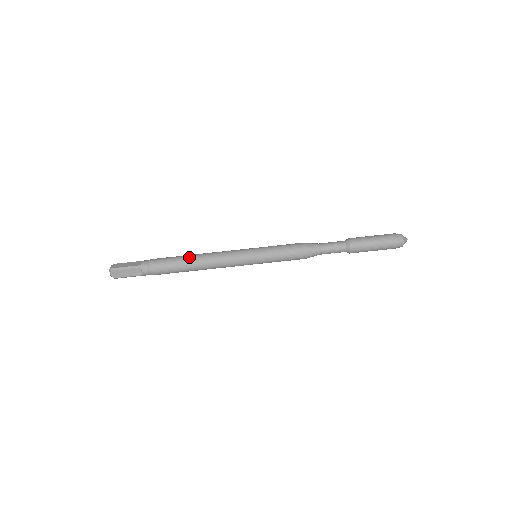
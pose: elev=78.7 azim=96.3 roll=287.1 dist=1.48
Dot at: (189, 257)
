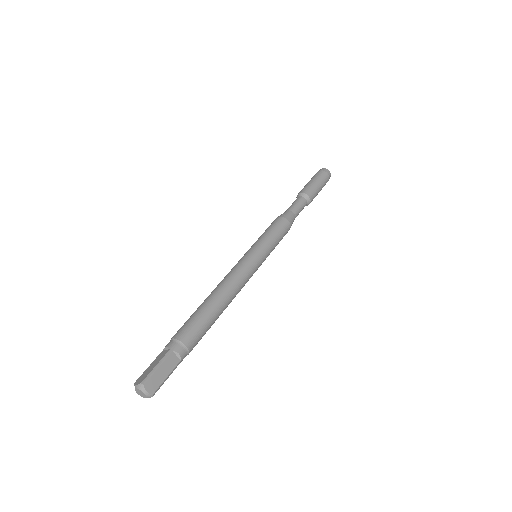
Dot at: occluded
